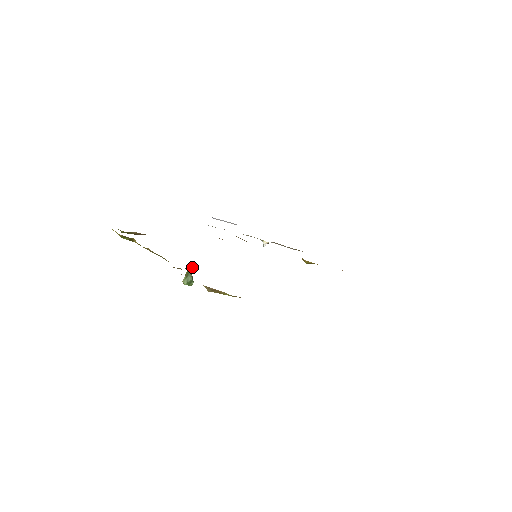
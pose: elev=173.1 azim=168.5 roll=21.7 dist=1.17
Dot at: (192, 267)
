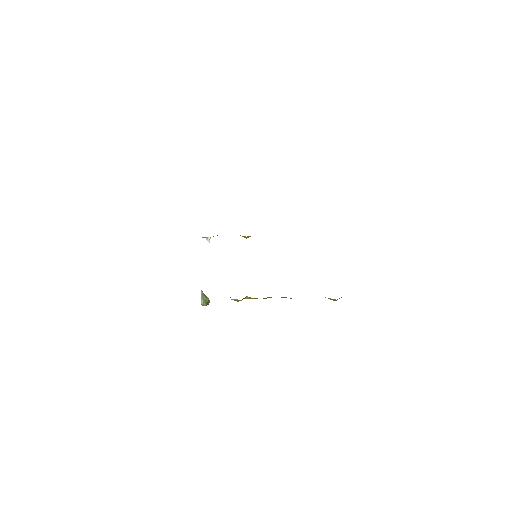
Dot at: occluded
